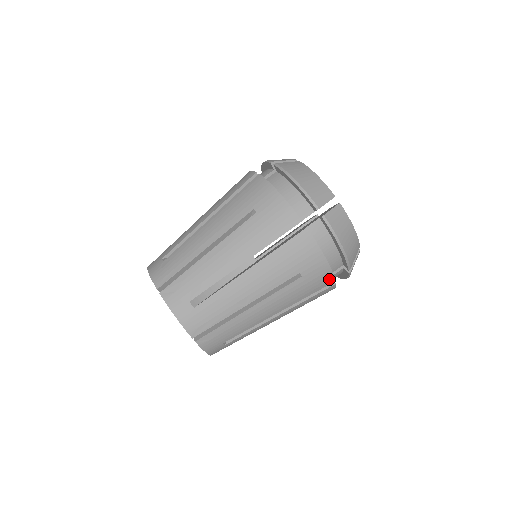
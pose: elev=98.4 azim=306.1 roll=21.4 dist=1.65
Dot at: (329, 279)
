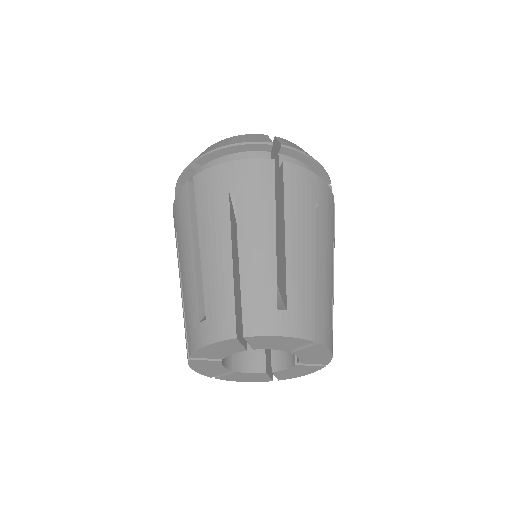
Dot at: (263, 165)
